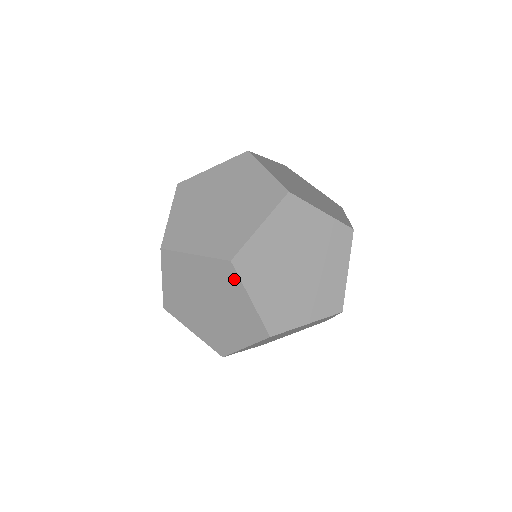
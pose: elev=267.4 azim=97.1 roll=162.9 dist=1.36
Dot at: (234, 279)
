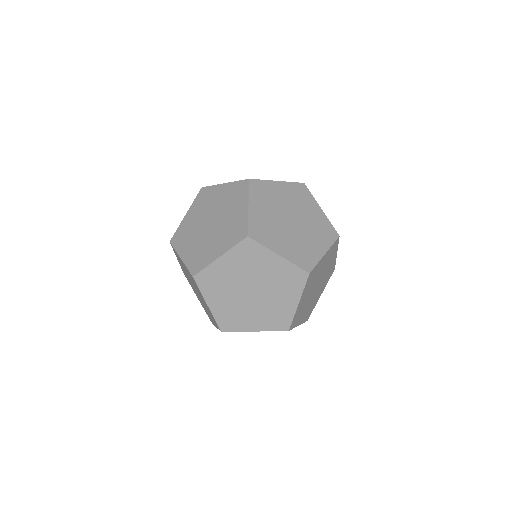
Dot at: (216, 325)
